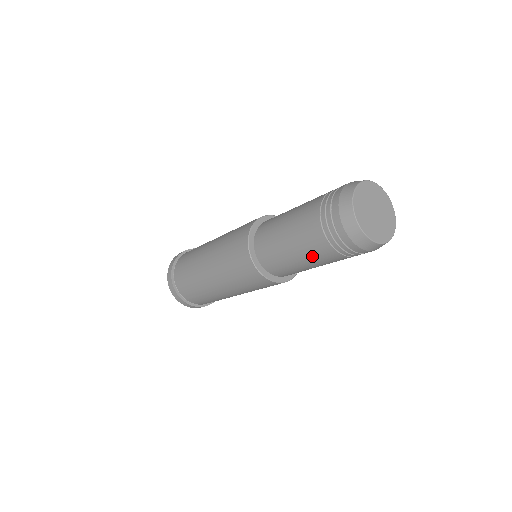
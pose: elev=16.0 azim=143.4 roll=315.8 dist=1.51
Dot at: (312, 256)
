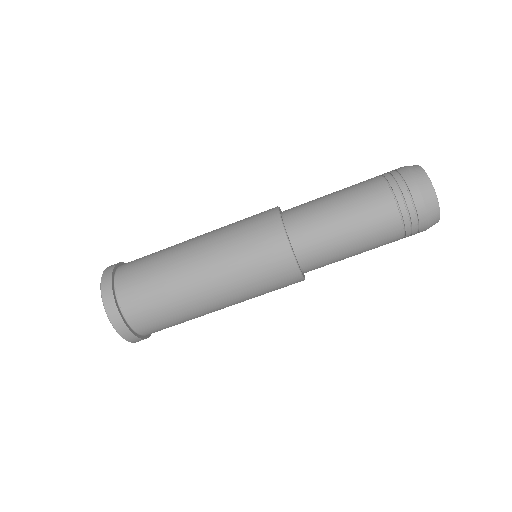
Dot at: (352, 188)
